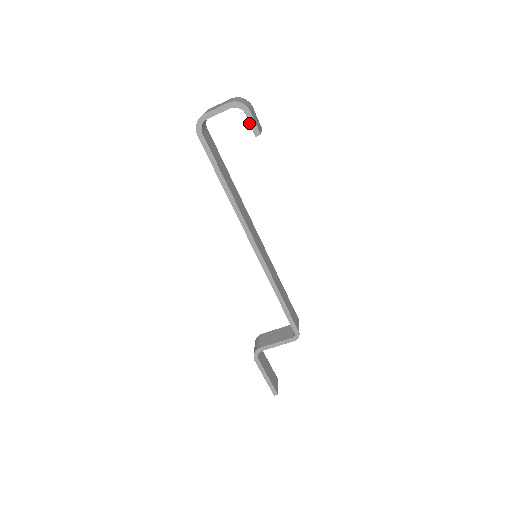
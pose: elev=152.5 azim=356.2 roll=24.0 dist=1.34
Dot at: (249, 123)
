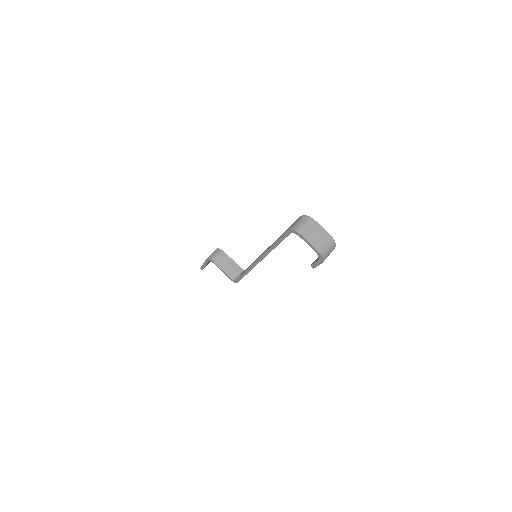
Dot at: (315, 262)
